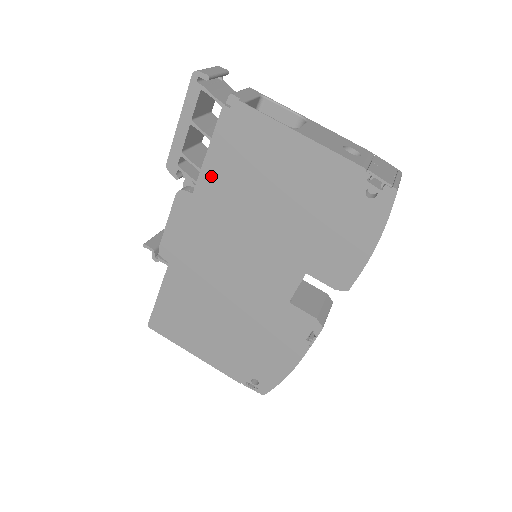
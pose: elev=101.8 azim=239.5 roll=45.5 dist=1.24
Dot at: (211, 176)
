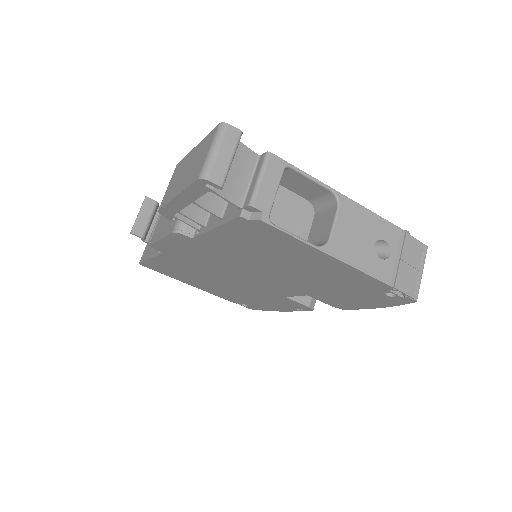
Dot at: (217, 239)
